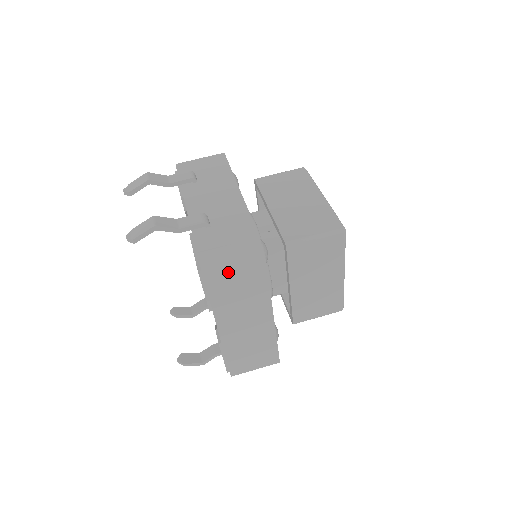
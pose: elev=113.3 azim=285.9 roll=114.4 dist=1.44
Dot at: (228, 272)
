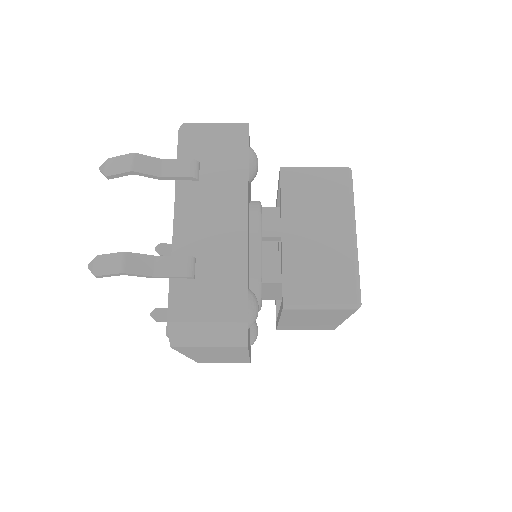
Dot at: (200, 347)
